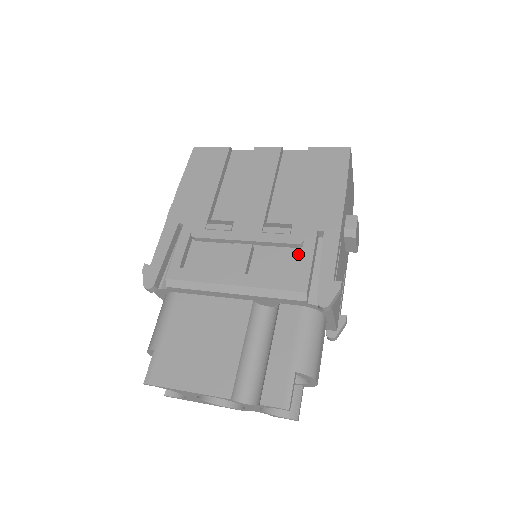
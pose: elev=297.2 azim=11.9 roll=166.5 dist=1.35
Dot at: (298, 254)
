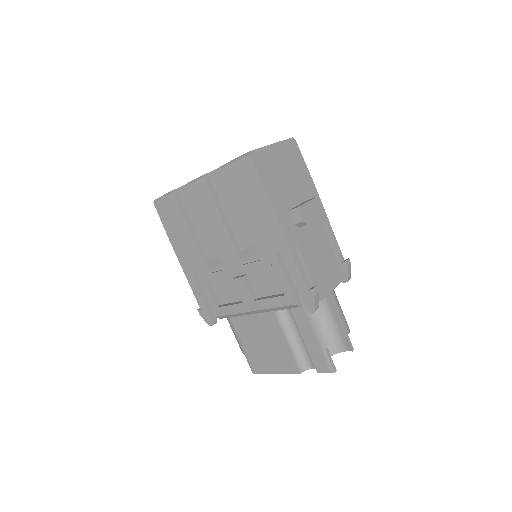
Dot at: occluded
